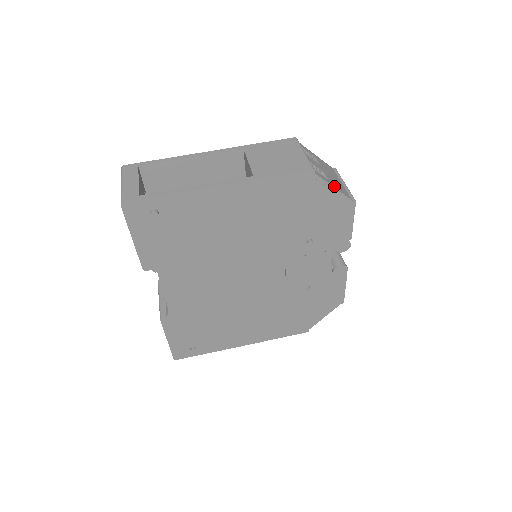
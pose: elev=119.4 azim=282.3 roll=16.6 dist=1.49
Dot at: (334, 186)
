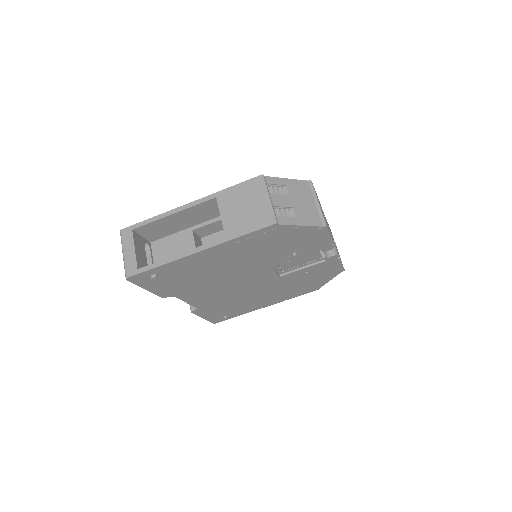
Dot at: (302, 223)
